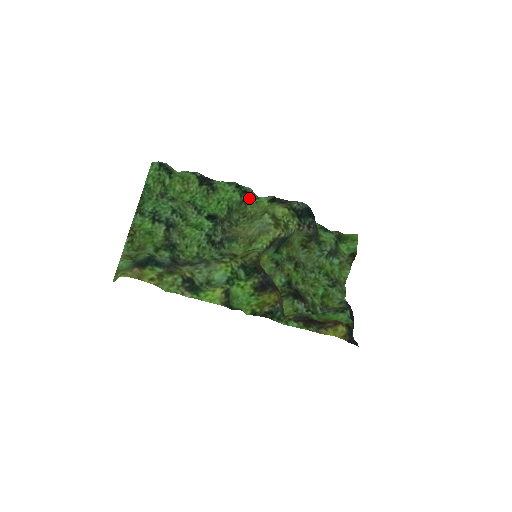
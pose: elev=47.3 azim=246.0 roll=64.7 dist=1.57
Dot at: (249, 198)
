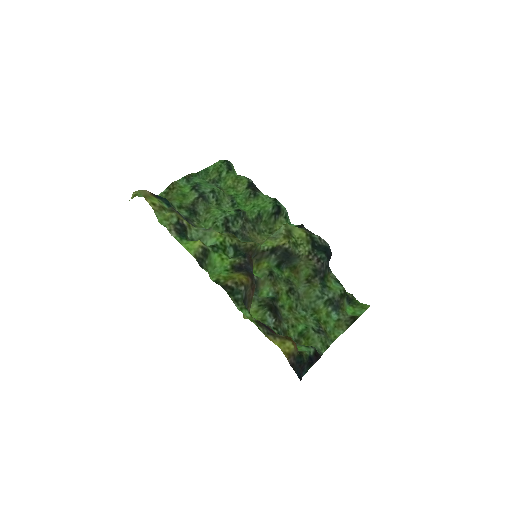
Dot at: (281, 217)
